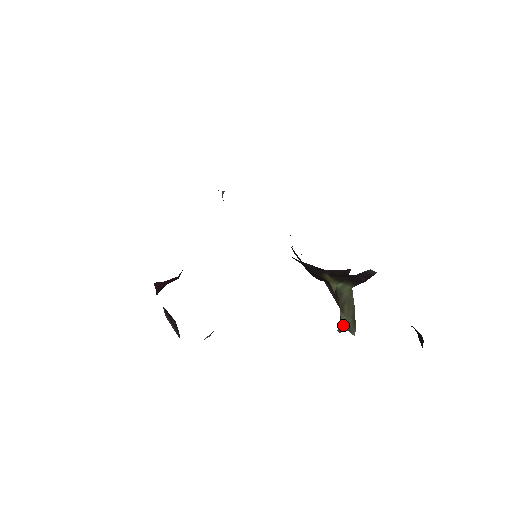
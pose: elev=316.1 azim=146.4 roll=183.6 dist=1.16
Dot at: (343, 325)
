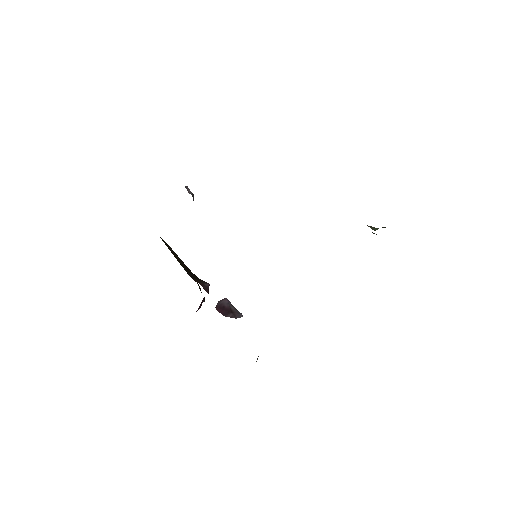
Dot at: occluded
